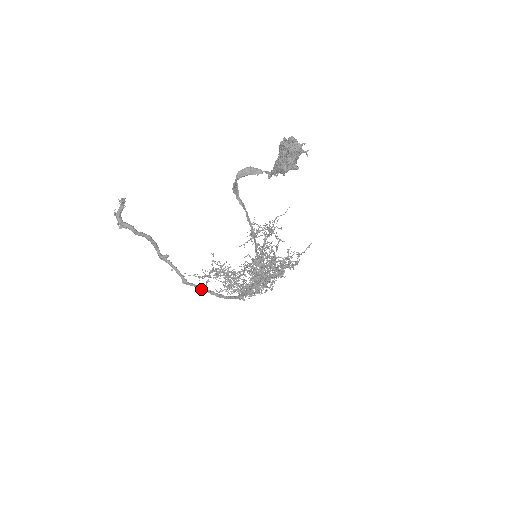
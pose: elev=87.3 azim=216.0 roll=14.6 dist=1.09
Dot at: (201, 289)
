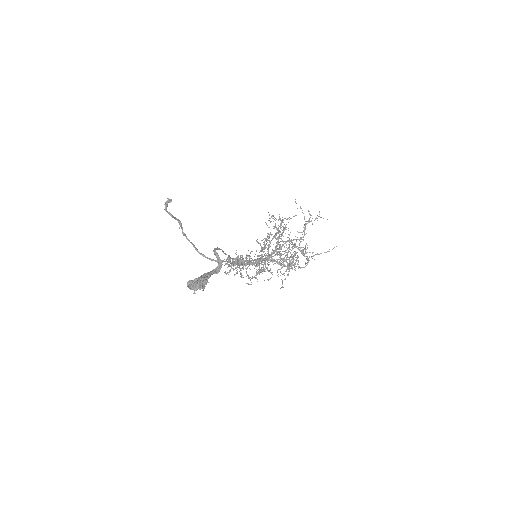
Dot at: occluded
